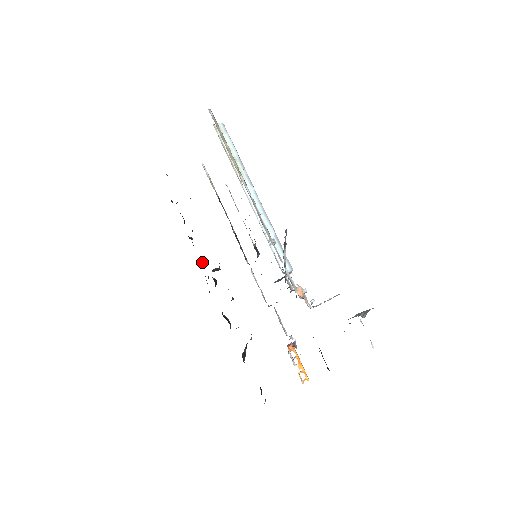
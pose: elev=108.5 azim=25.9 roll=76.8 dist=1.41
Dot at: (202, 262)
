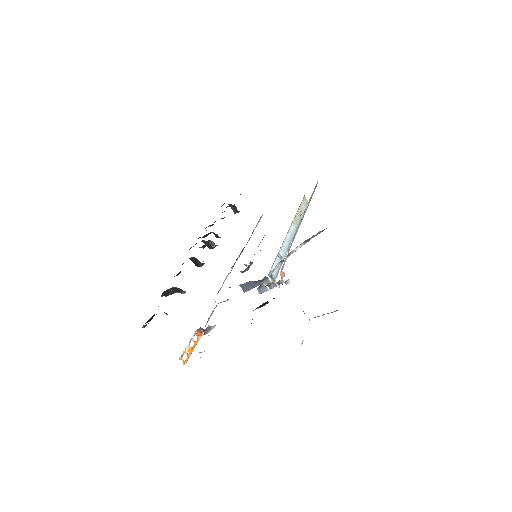
Dot at: (207, 234)
